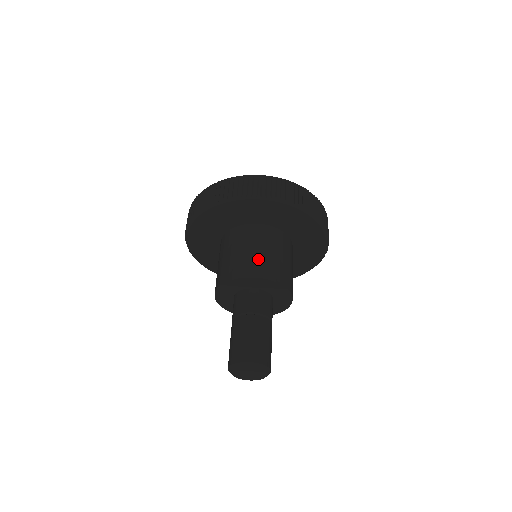
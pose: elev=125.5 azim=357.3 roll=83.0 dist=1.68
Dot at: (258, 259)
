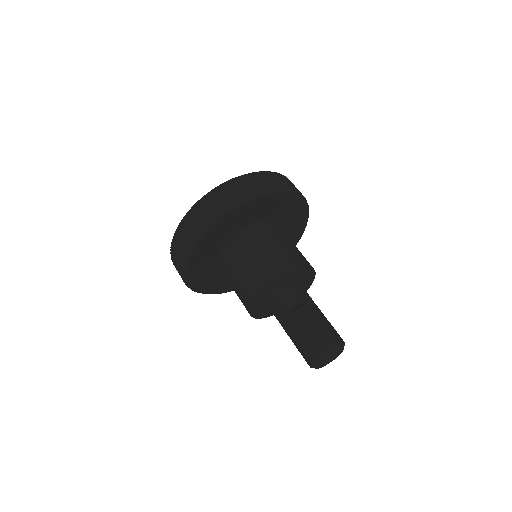
Dot at: (291, 251)
